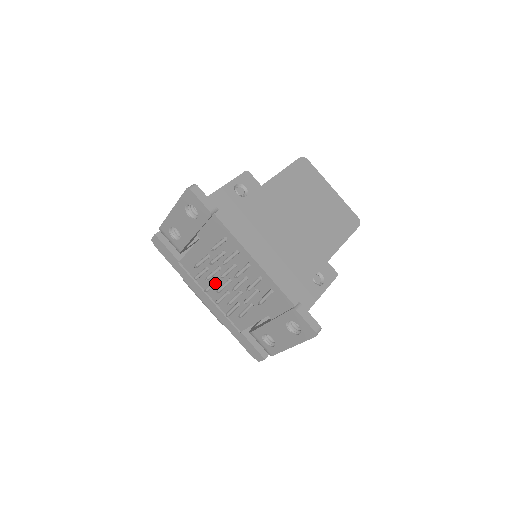
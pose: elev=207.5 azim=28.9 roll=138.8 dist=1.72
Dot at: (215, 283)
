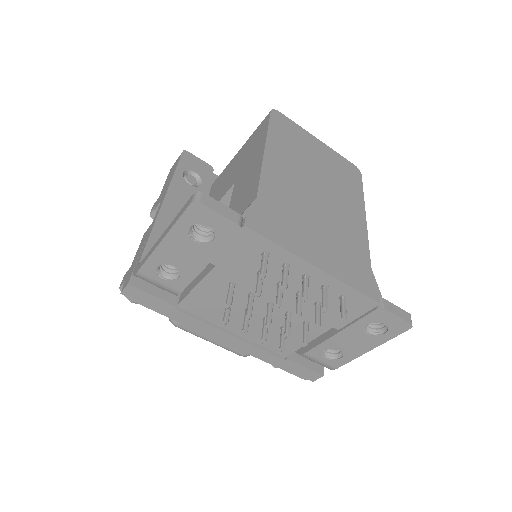
Dot at: occluded
